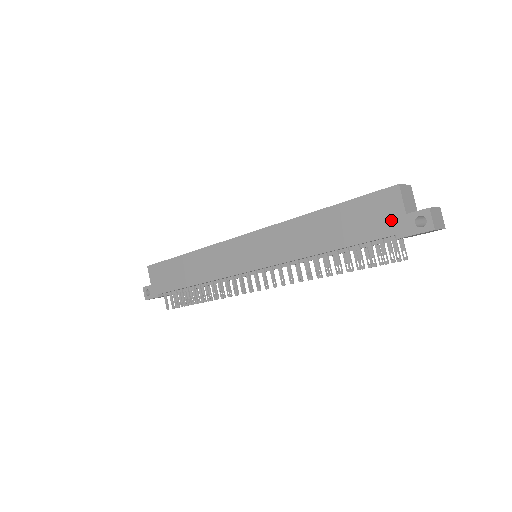
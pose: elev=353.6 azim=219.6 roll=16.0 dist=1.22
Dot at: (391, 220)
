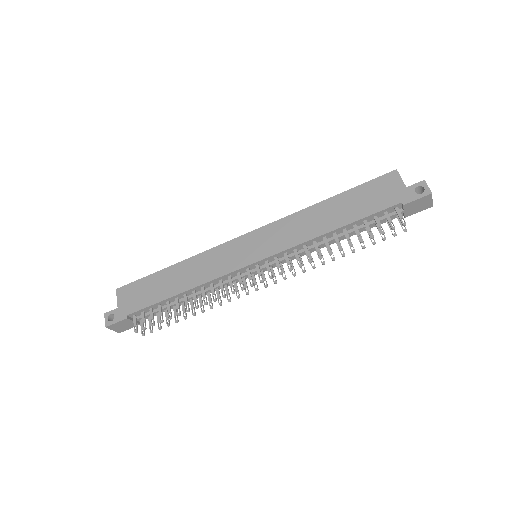
Dot at: (394, 194)
